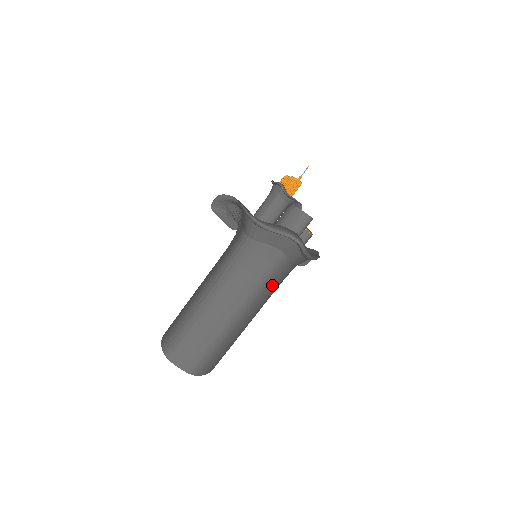
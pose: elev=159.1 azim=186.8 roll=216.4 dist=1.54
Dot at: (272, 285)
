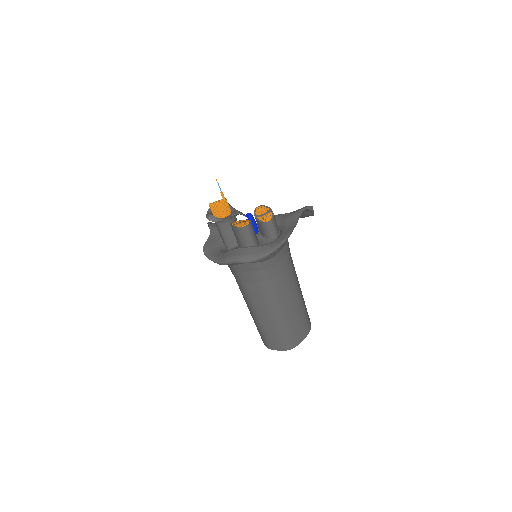
Dot at: (276, 276)
